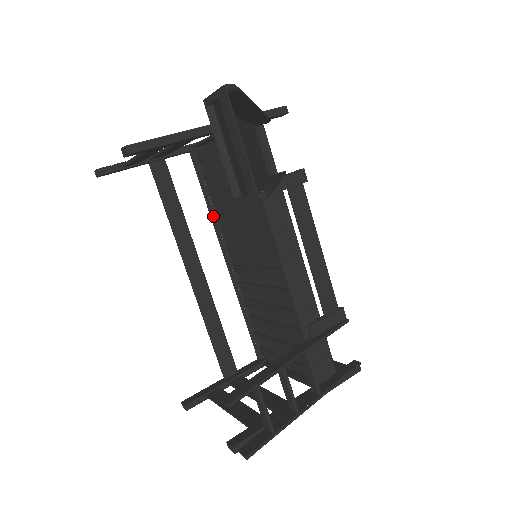
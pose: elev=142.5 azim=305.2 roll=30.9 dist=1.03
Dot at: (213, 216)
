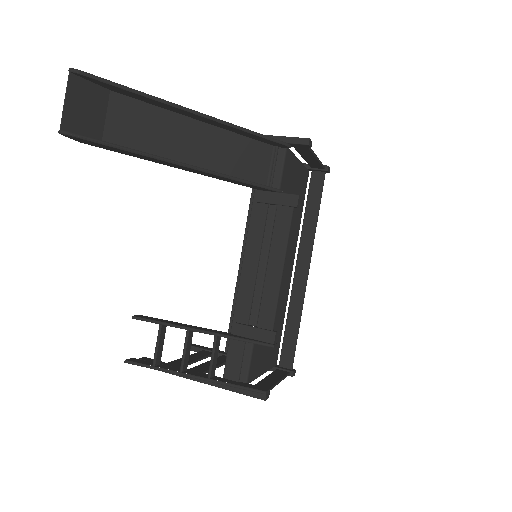
Dot at: occluded
